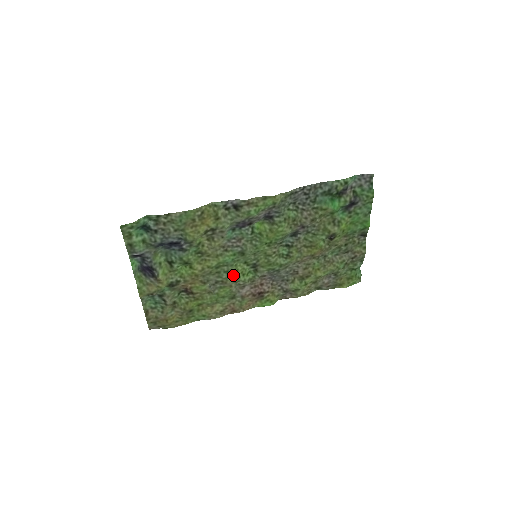
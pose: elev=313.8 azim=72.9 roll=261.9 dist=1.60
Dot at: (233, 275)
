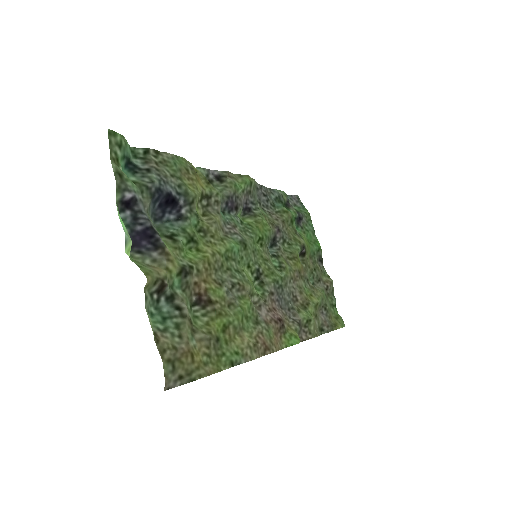
Dot at: (245, 278)
